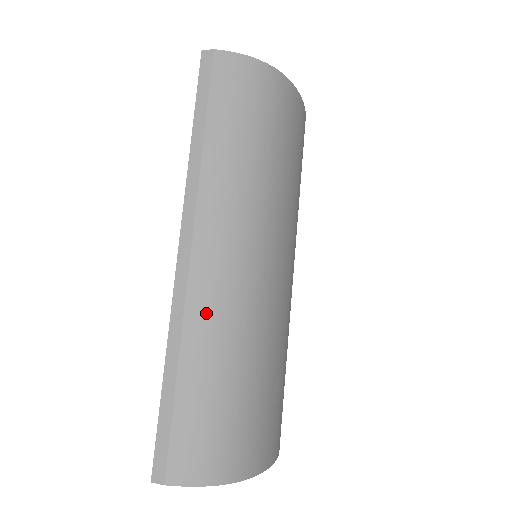
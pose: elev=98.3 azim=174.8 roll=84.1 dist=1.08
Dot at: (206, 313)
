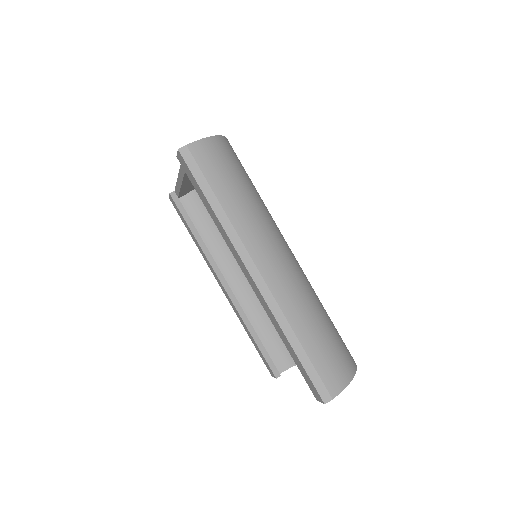
Dot at: (290, 300)
